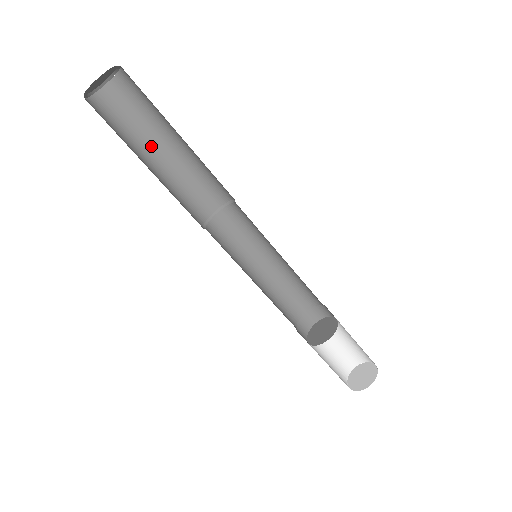
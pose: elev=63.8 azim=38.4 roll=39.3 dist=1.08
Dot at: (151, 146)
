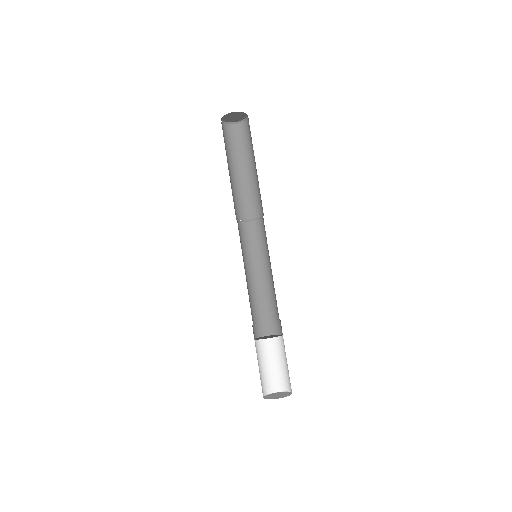
Dot at: (244, 164)
